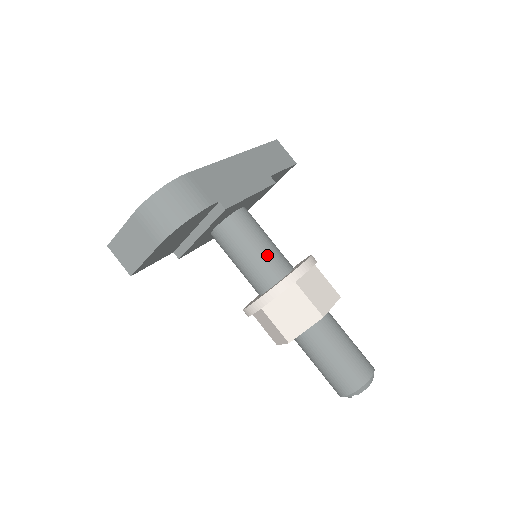
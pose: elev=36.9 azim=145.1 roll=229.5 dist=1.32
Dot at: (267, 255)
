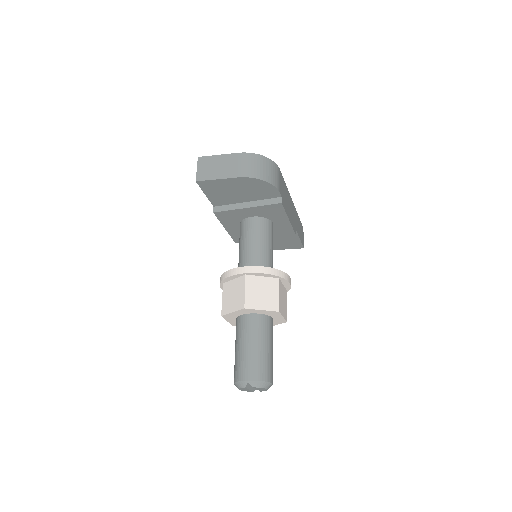
Dot at: (269, 256)
